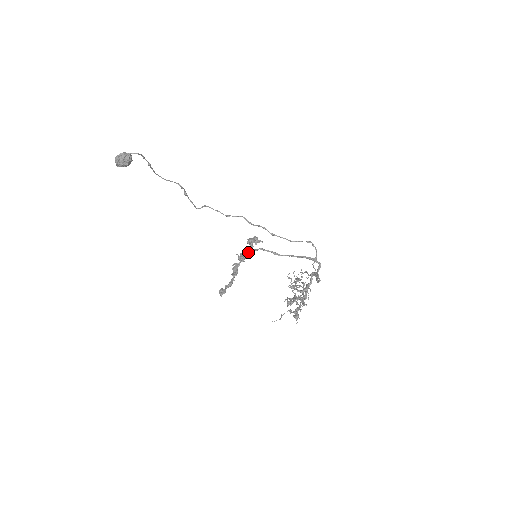
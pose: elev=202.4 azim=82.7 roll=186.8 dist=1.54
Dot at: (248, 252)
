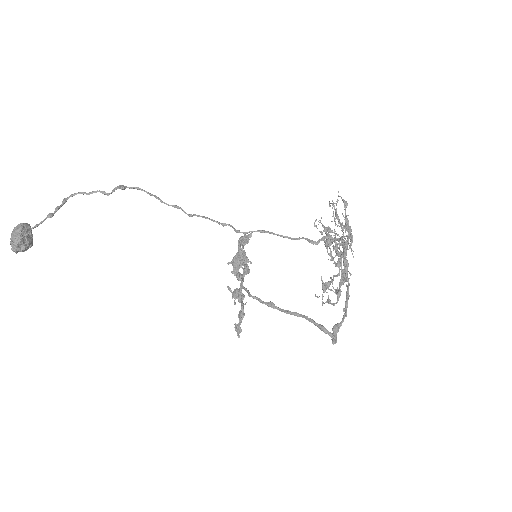
Dot at: (240, 288)
